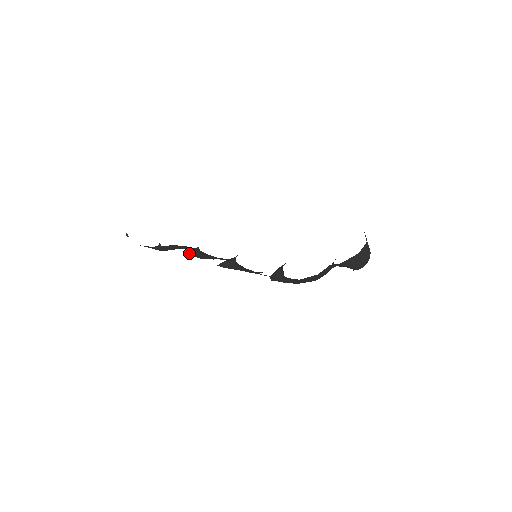
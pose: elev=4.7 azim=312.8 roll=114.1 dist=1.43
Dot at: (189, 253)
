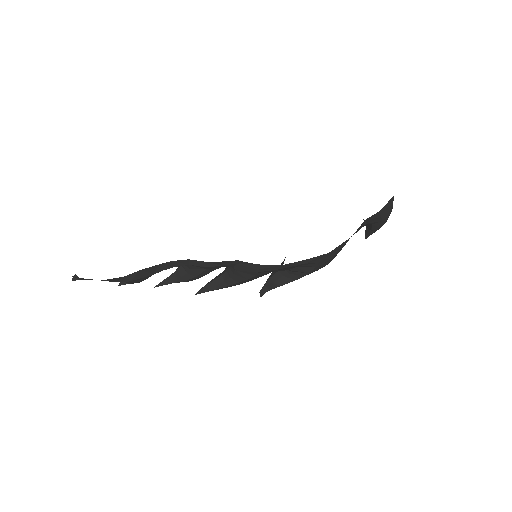
Dot at: (163, 283)
